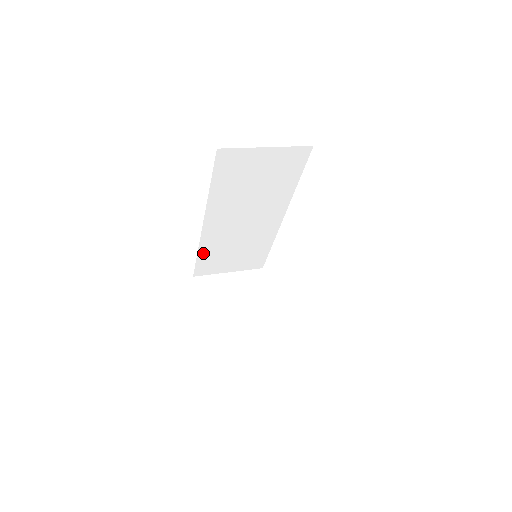
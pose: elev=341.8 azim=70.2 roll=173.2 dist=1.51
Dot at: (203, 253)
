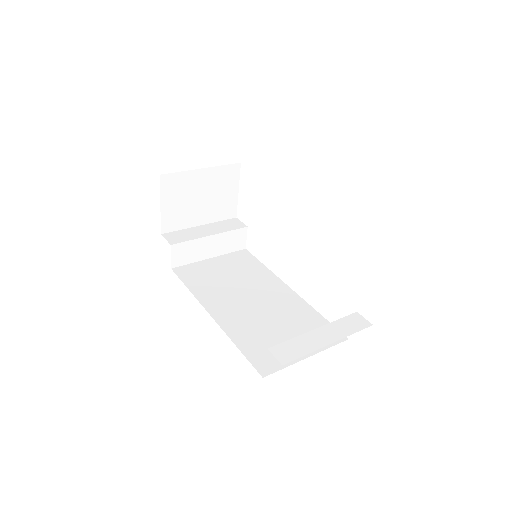
Dot at: occluded
